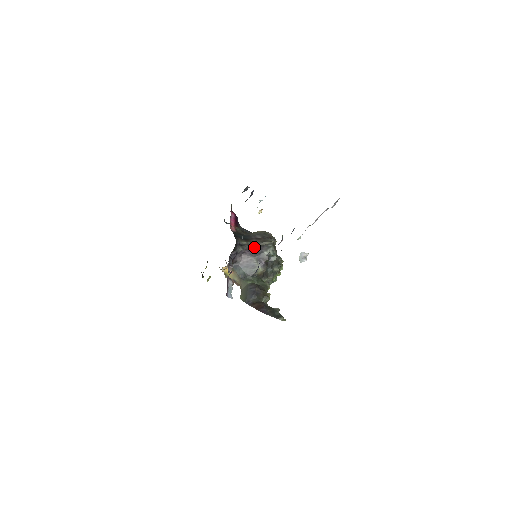
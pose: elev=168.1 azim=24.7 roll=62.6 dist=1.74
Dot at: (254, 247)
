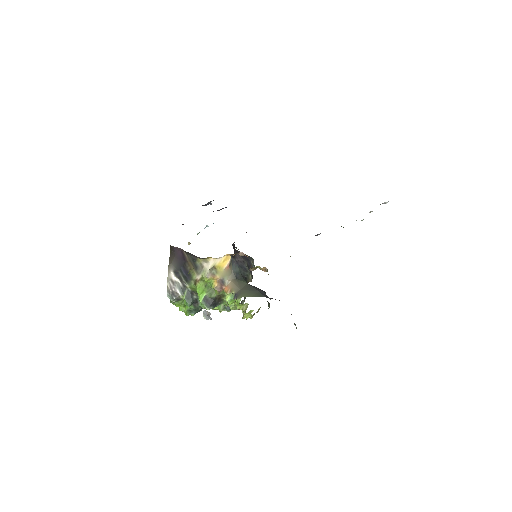
Dot at: occluded
